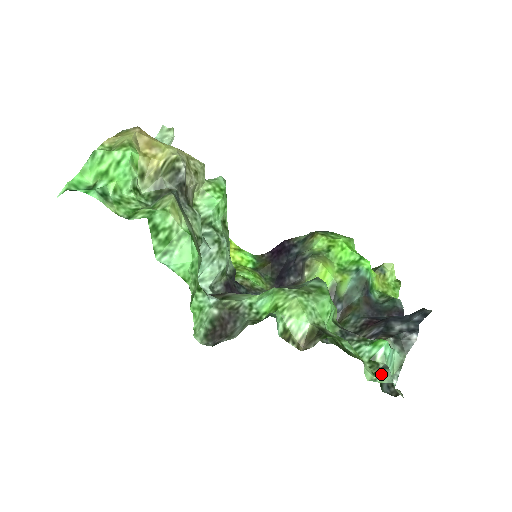
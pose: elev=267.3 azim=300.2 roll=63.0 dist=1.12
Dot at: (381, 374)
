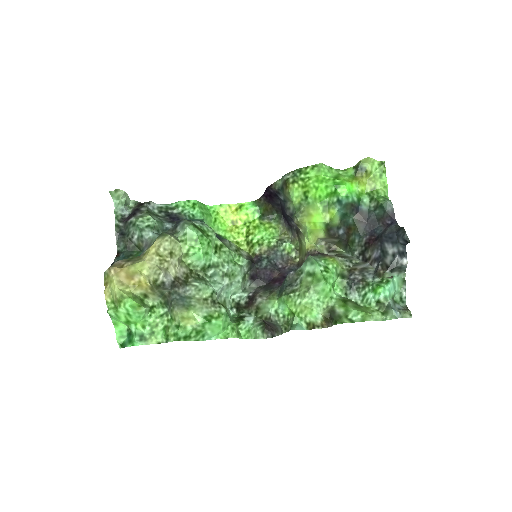
Dot at: (388, 314)
